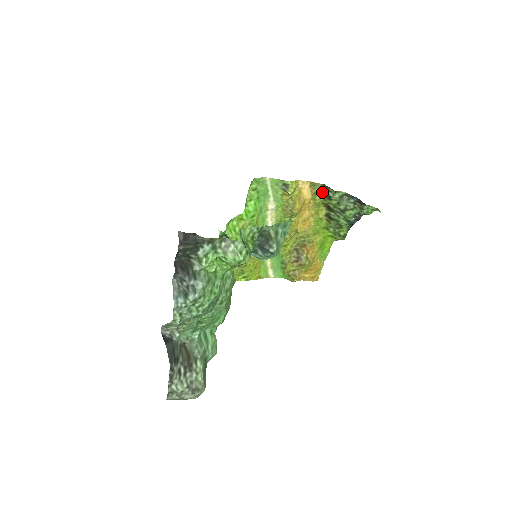
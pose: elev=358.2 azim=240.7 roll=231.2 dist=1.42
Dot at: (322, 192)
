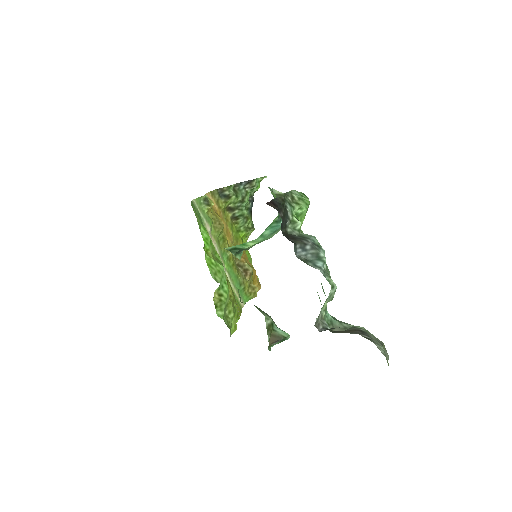
Dot at: (220, 197)
